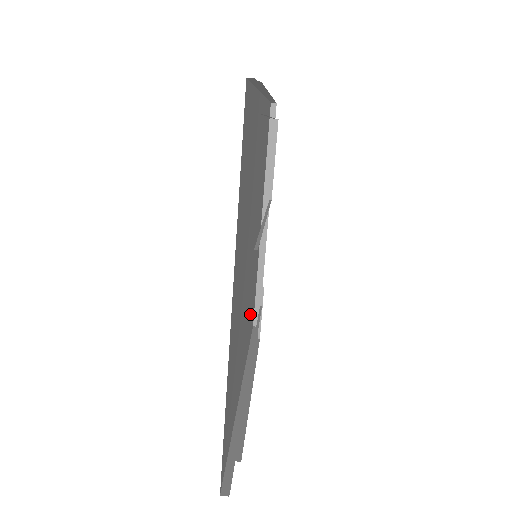
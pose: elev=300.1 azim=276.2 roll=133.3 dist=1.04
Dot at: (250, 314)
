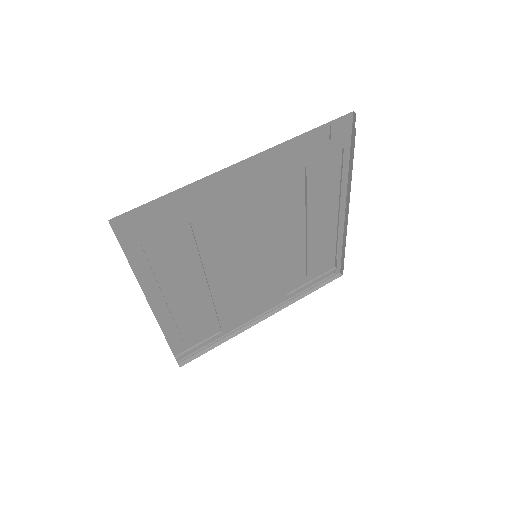
Dot at: (201, 315)
